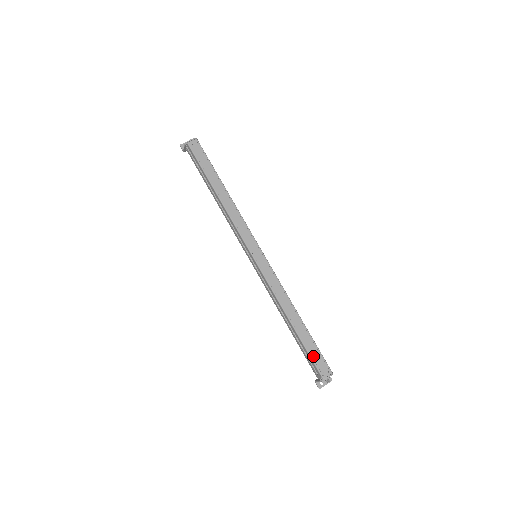
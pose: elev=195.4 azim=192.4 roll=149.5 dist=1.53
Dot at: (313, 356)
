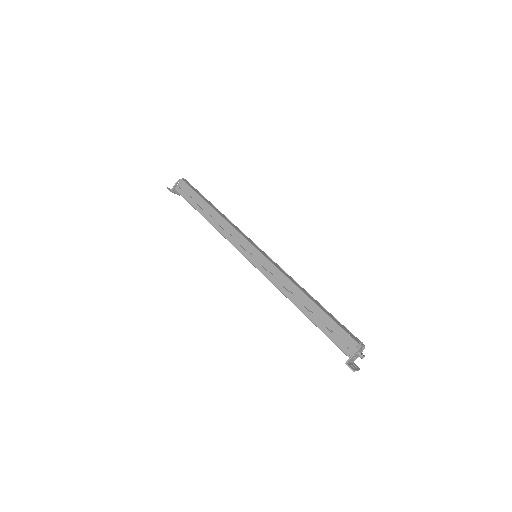
Dot at: (341, 327)
